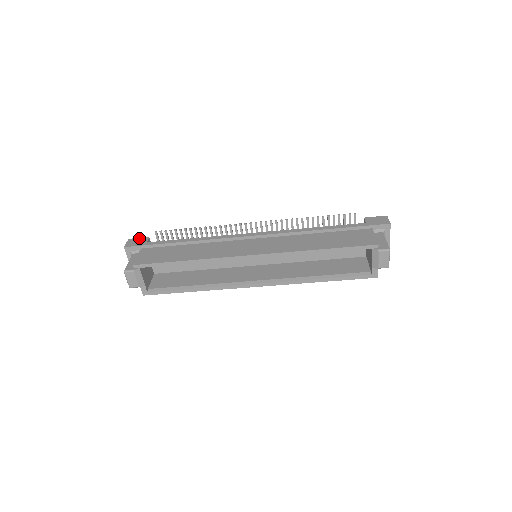
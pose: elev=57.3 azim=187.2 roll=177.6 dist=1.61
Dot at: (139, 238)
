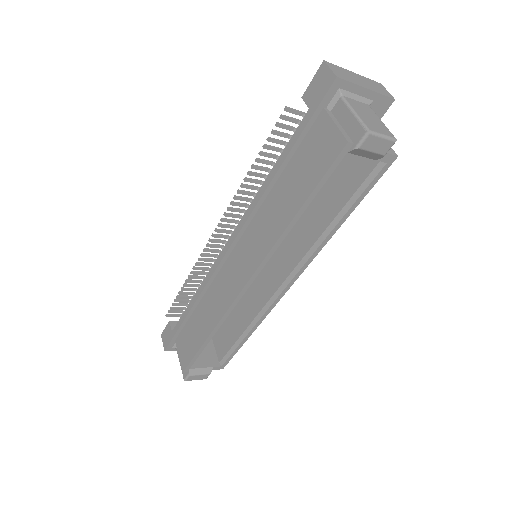
Dot at: (165, 329)
